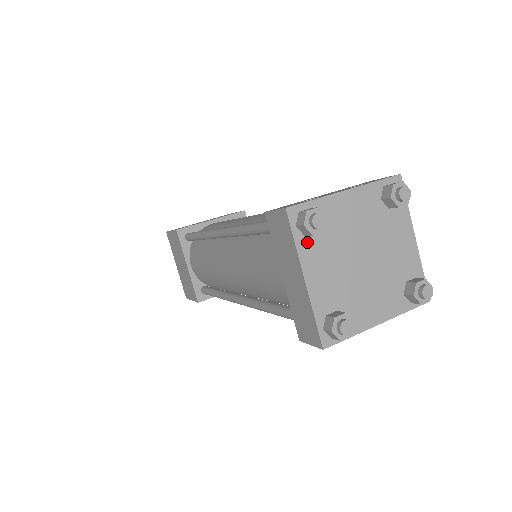
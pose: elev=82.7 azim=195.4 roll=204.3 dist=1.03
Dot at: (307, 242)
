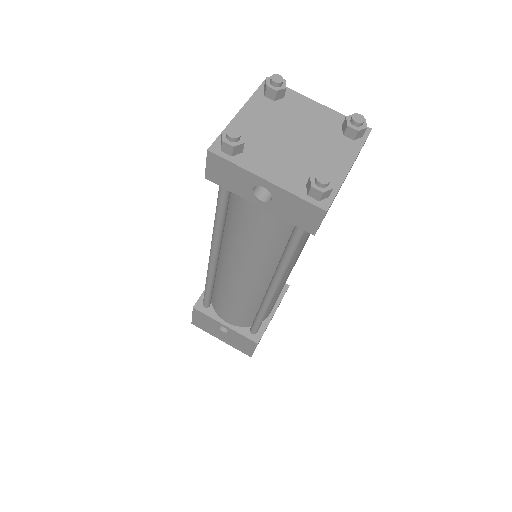
Dot at: (263, 99)
